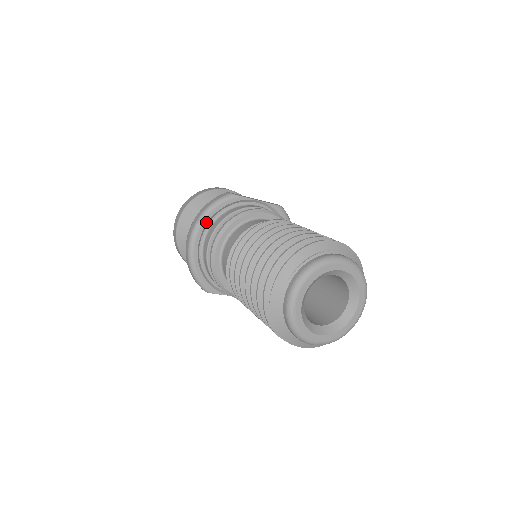
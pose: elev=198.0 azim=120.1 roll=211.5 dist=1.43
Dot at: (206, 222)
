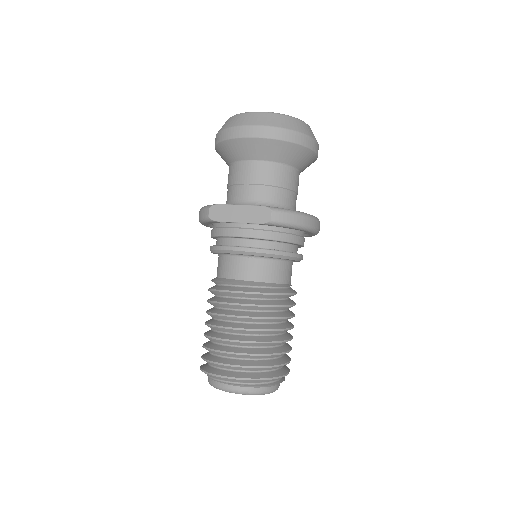
Dot at: (206, 225)
